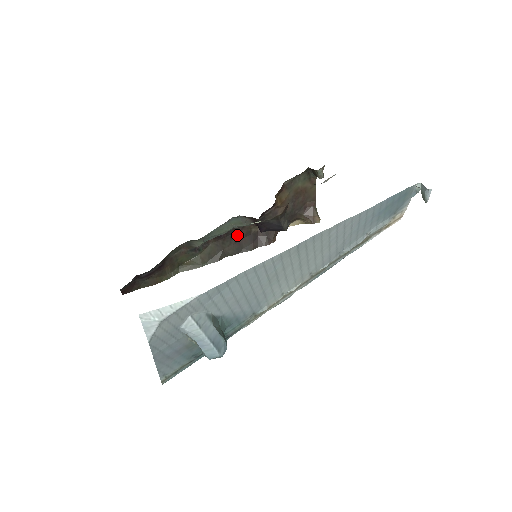
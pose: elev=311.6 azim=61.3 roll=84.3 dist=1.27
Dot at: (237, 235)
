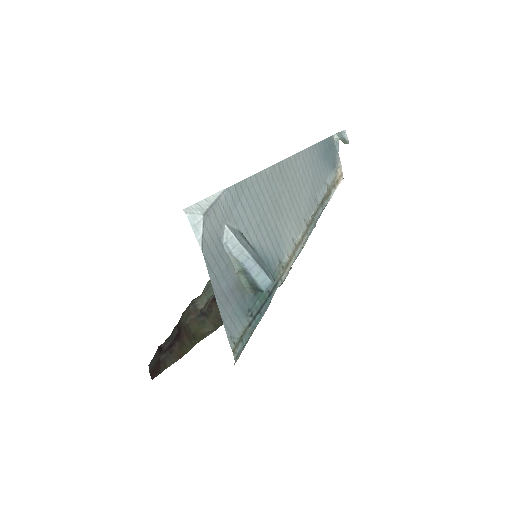
Dot at: occluded
